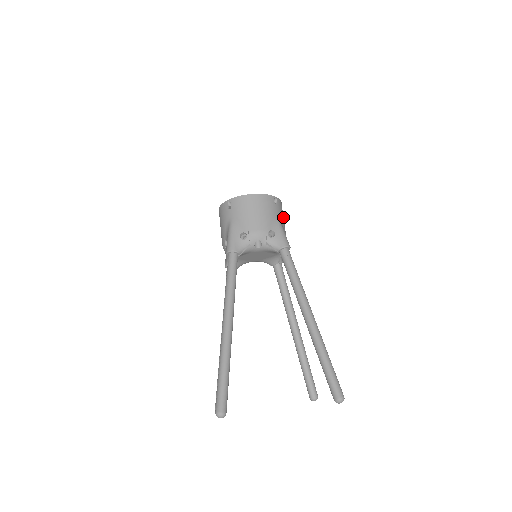
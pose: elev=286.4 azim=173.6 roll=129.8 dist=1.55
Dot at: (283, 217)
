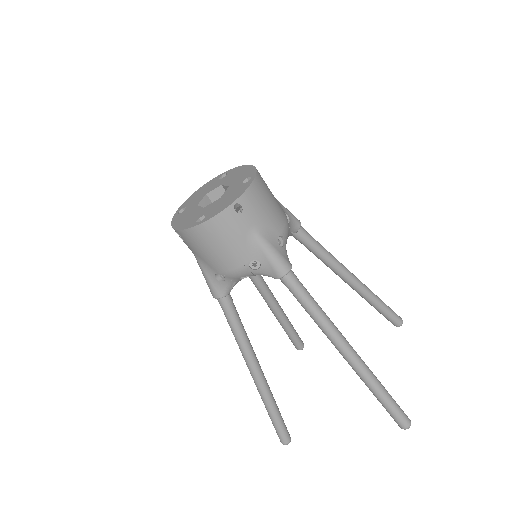
Dot at: (265, 206)
